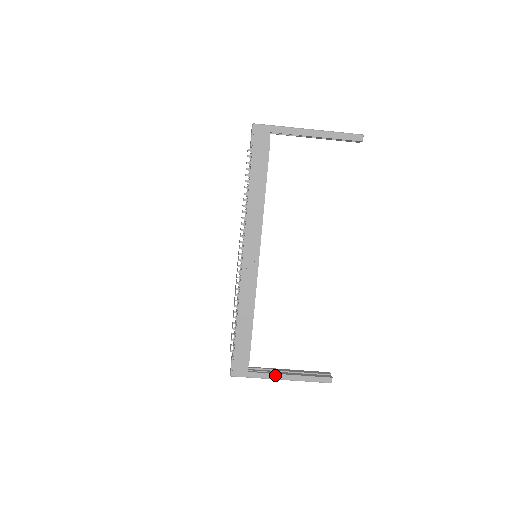
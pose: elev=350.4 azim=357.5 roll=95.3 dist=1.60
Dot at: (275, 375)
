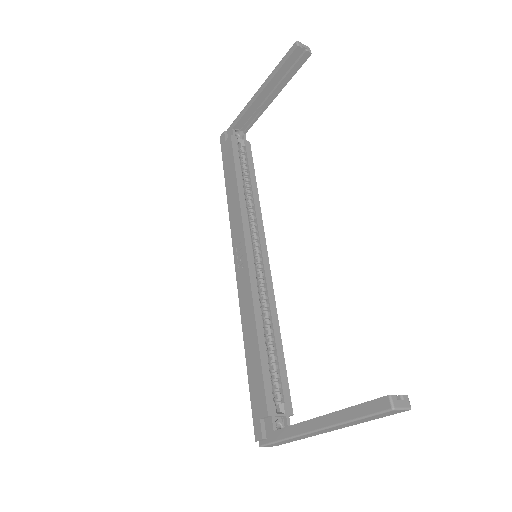
Dot at: (305, 424)
